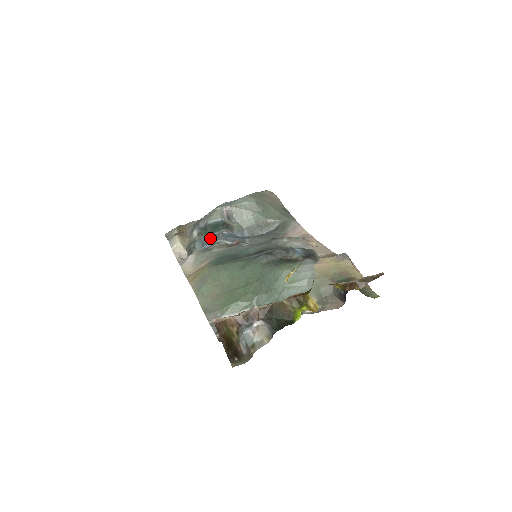
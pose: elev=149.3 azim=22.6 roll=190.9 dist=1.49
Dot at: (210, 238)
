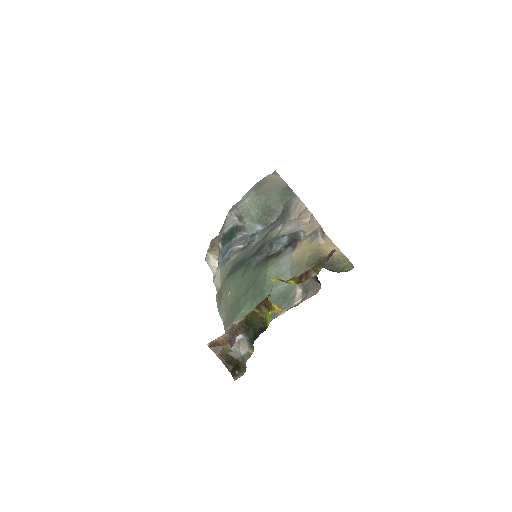
Dot at: (226, 248)
